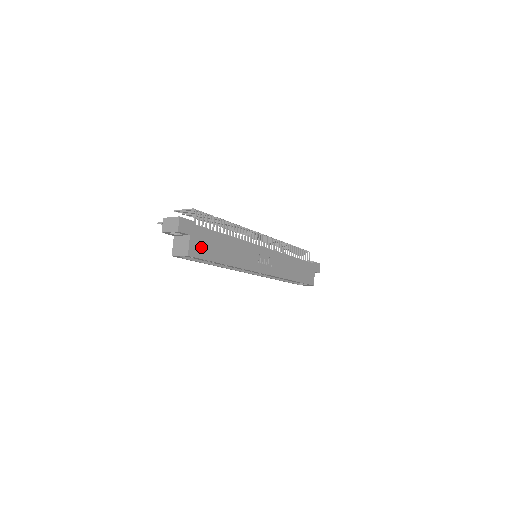
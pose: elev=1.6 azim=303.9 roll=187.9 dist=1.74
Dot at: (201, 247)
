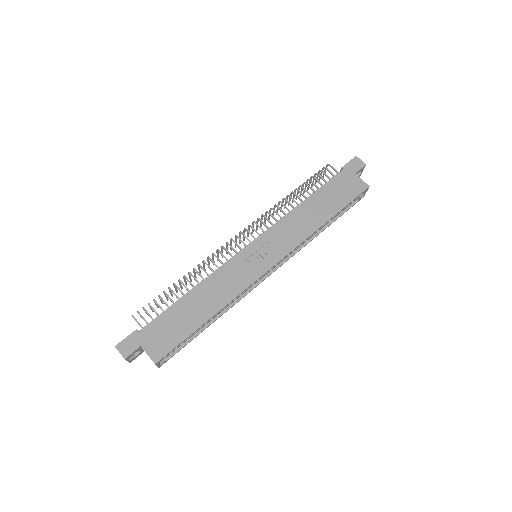
Dot at: (164, 340)
